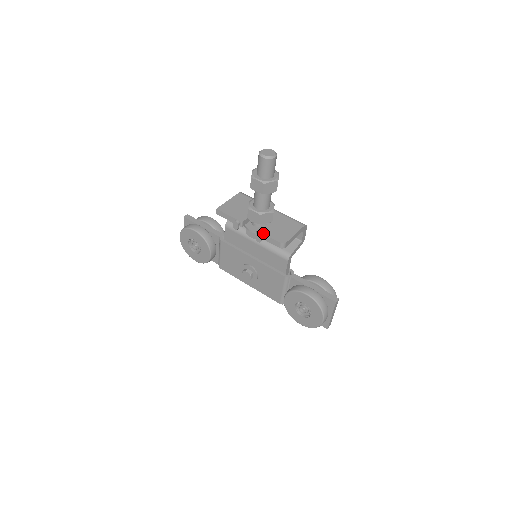
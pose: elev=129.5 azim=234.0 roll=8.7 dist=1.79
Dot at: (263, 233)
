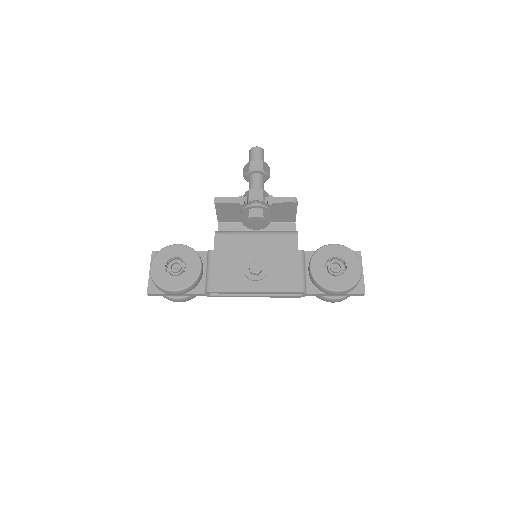
Dot at: (273, 197)
